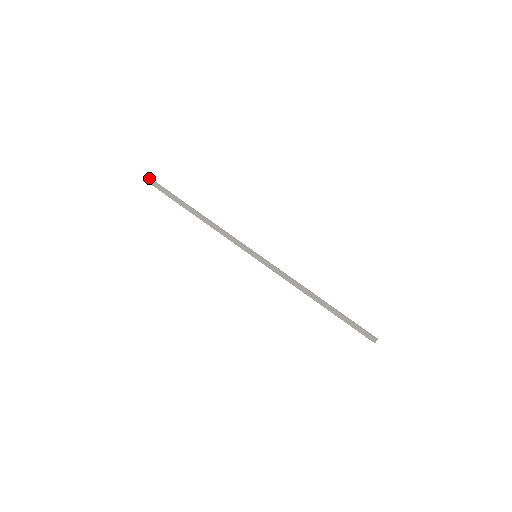
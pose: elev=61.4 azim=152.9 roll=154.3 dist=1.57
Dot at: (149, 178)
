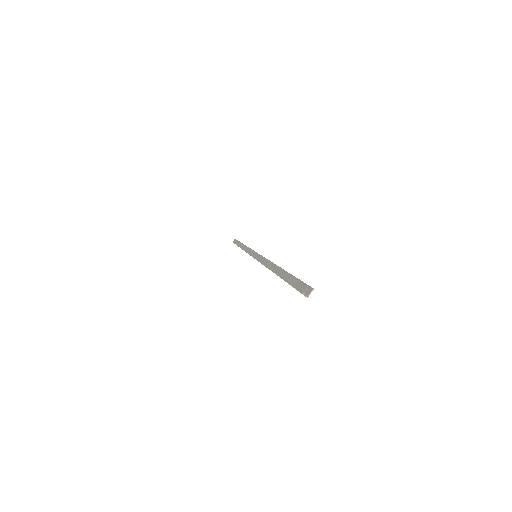
Dot at: occluded
